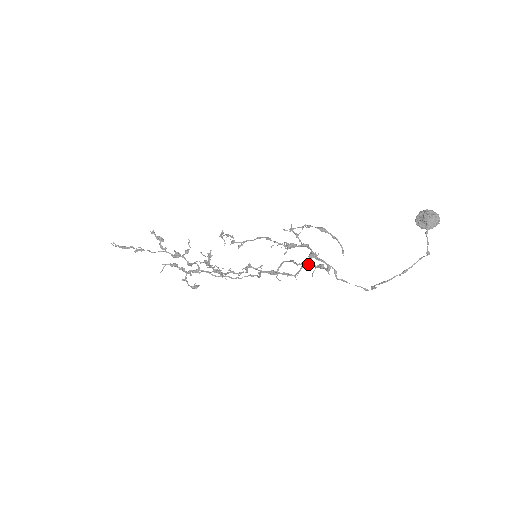
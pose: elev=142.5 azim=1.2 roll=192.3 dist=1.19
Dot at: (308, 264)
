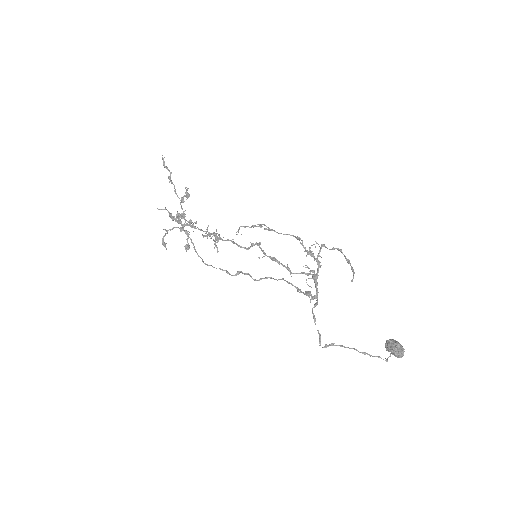
Dot at: (313, 272)
